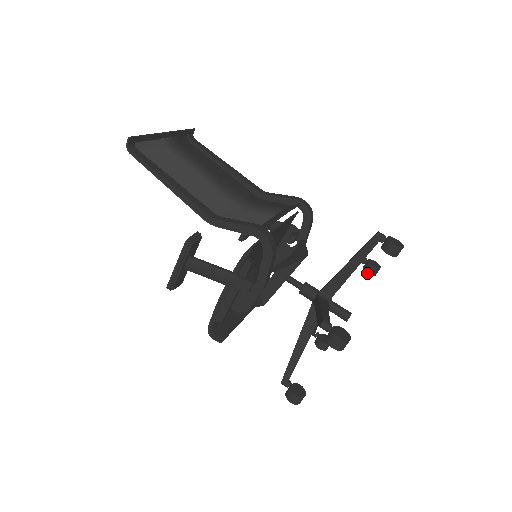
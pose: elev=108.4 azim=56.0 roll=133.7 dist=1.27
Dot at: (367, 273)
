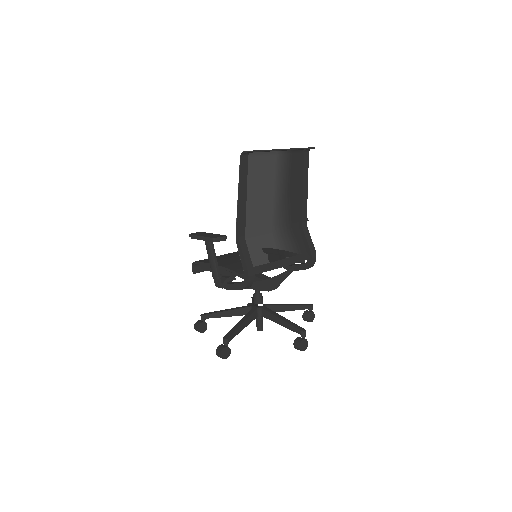
Dot at: (303, 316)
